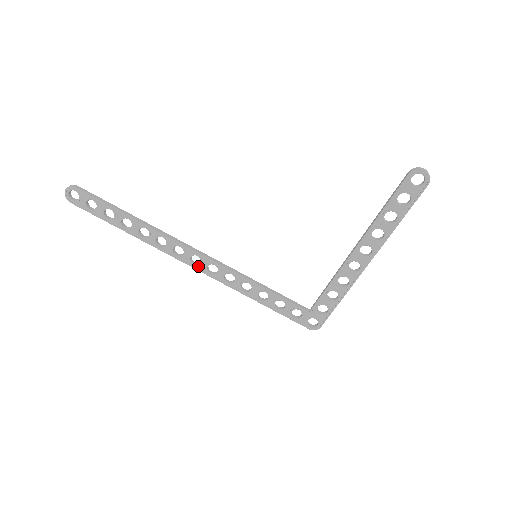
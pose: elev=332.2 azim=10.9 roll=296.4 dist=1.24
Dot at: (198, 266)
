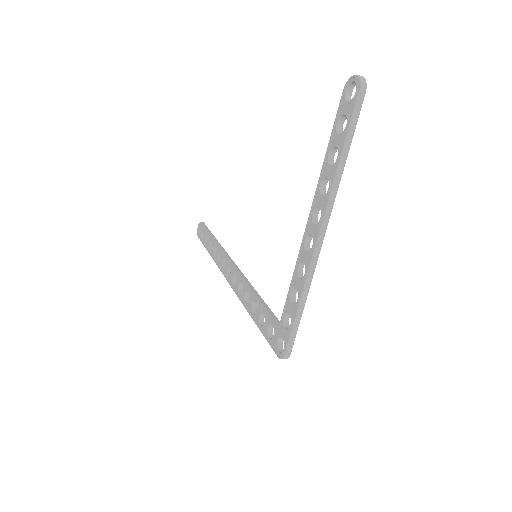
Dot at: (229, 278)
